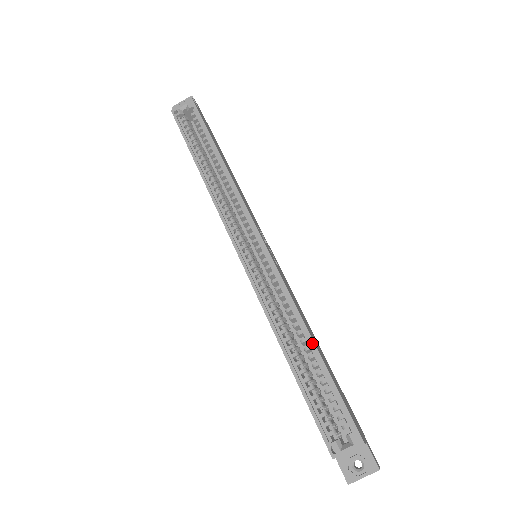
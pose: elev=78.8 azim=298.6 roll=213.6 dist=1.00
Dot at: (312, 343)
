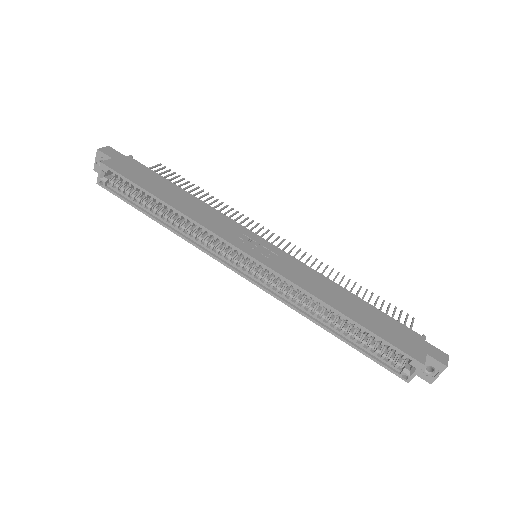
Dot at: (342, 315)
